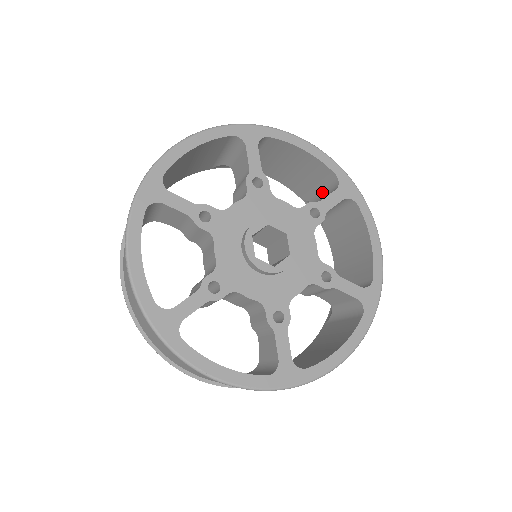
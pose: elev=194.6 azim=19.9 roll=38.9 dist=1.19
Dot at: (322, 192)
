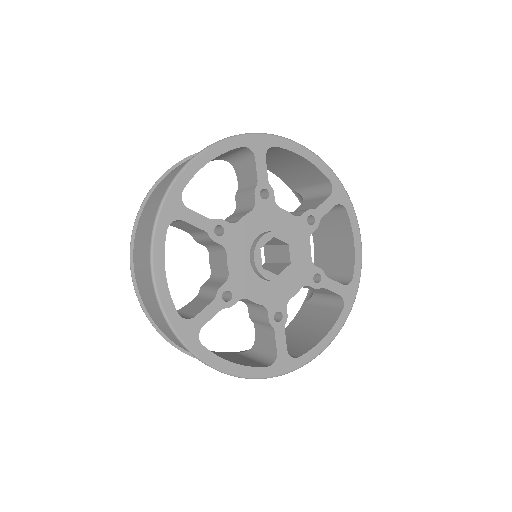
Dot at: (232, 155)
